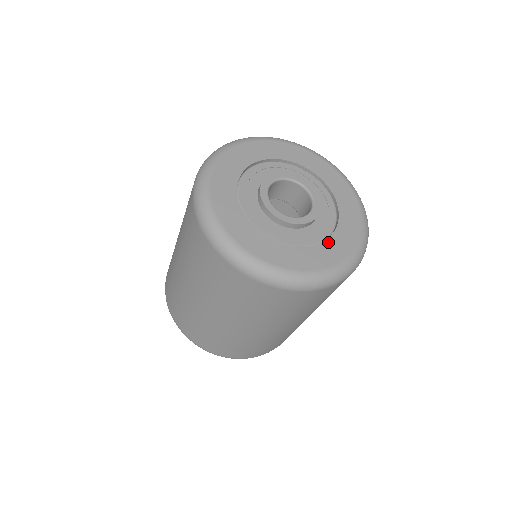
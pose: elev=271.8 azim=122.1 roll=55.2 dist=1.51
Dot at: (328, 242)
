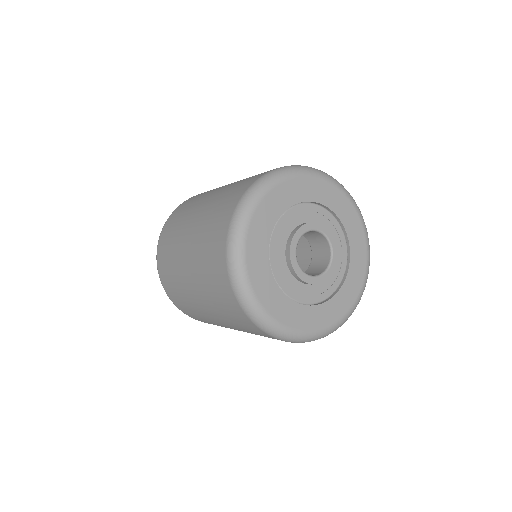
Dot at: (312, 308)
